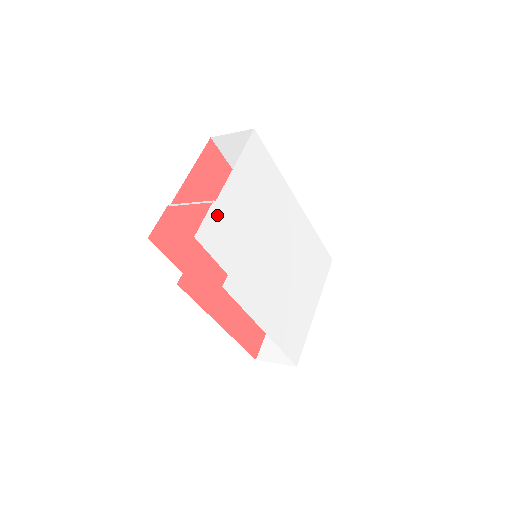
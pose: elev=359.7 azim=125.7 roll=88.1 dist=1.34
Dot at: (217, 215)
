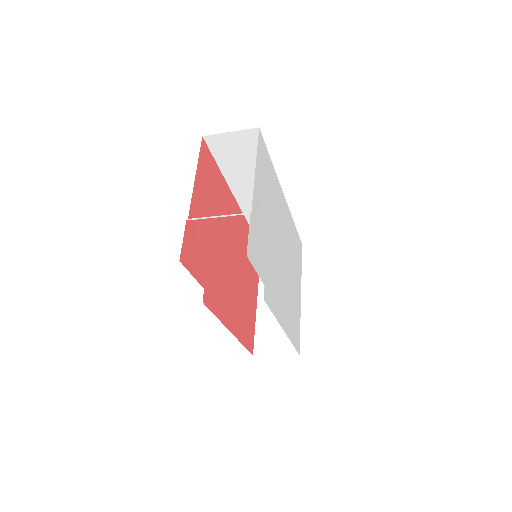
Dot at: (253, 227)
